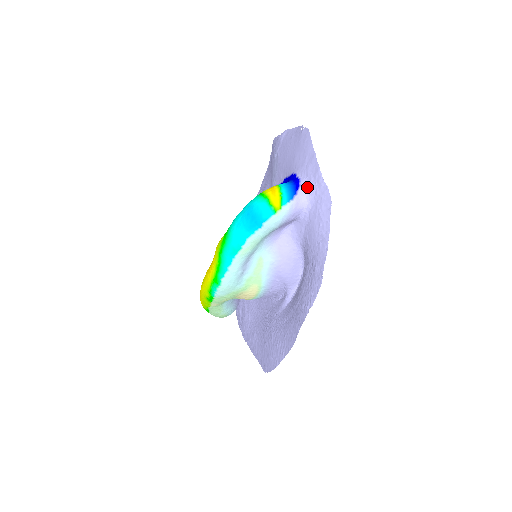
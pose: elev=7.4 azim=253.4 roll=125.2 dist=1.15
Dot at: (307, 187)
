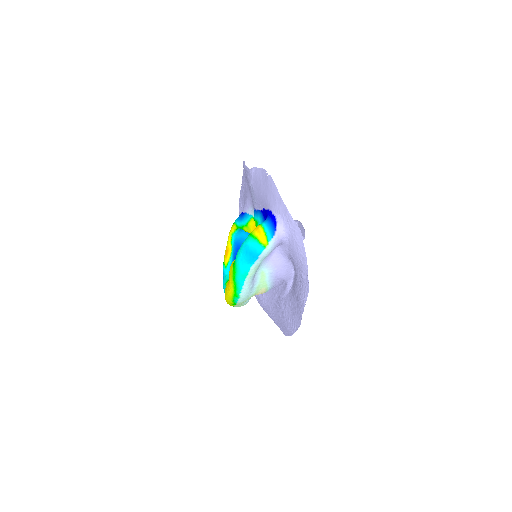
Dot at: (282, 223)
